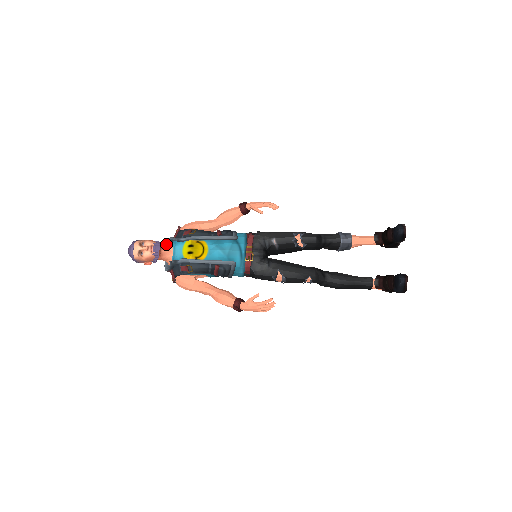
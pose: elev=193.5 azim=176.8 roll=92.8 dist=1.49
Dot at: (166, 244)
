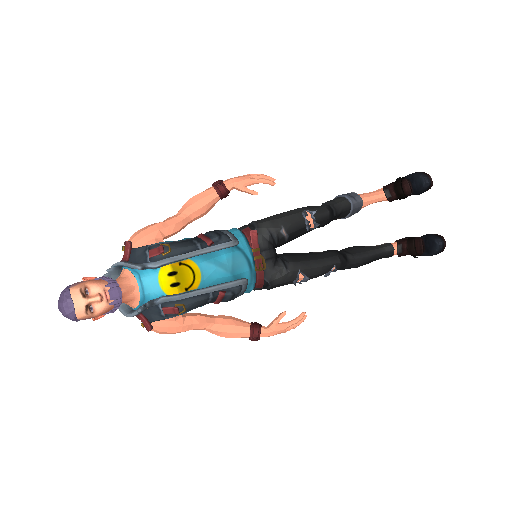
Dot at: (109, 273)
